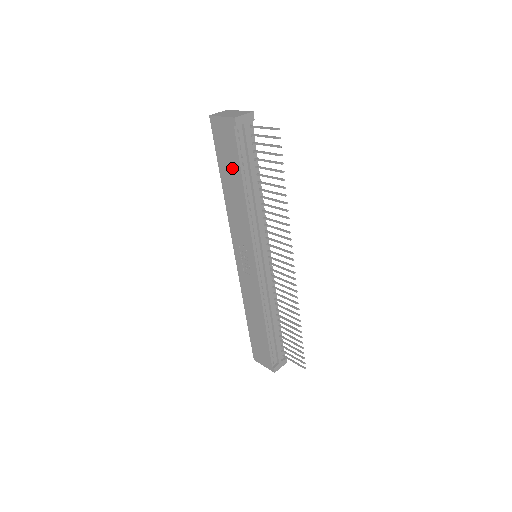
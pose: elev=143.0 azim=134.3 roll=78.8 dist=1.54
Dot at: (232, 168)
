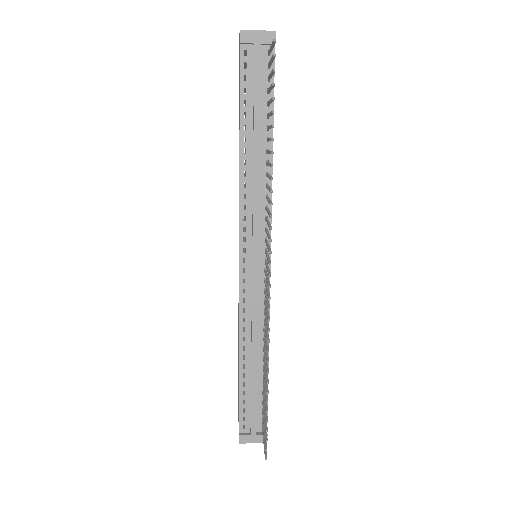
Dot at: occluded
